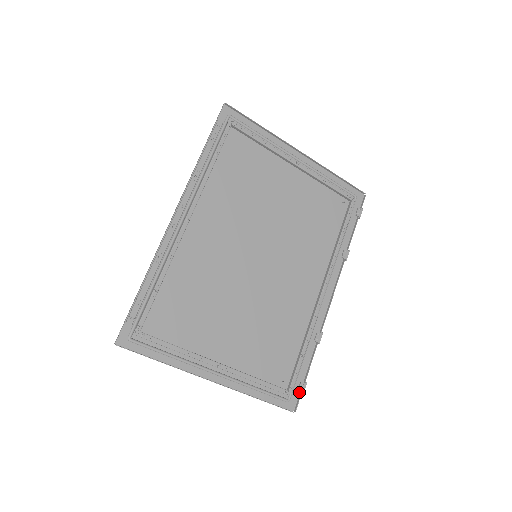
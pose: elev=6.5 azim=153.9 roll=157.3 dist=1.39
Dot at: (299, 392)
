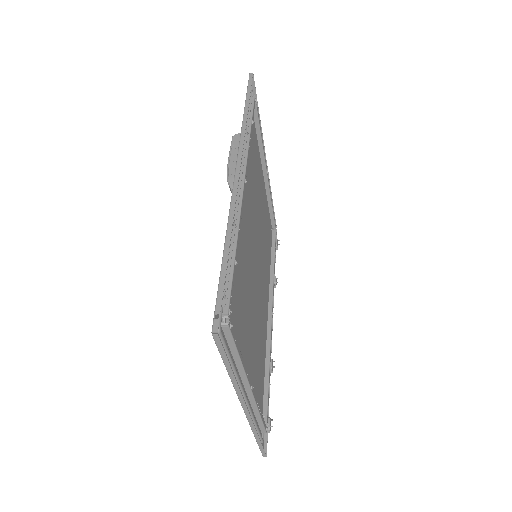
Dot at: occluded
